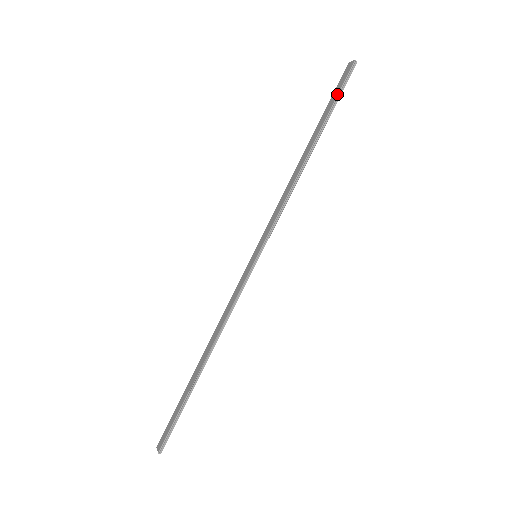
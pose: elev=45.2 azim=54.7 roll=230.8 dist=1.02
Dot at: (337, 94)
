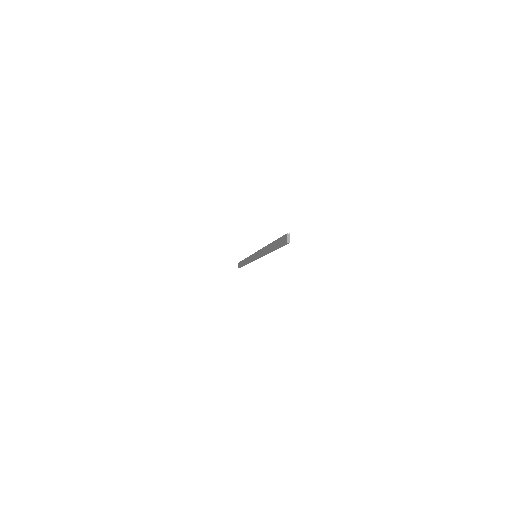
Dot at: (279, 246)
